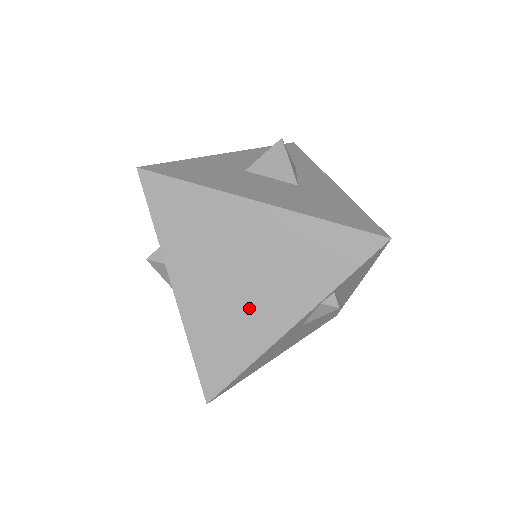
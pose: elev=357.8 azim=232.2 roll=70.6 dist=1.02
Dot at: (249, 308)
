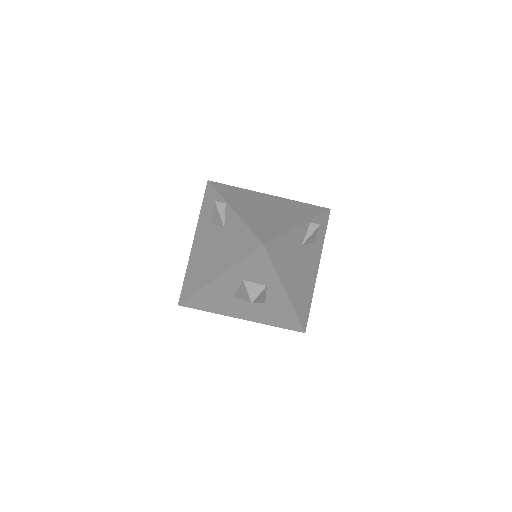
Dot at: (276, 217)
